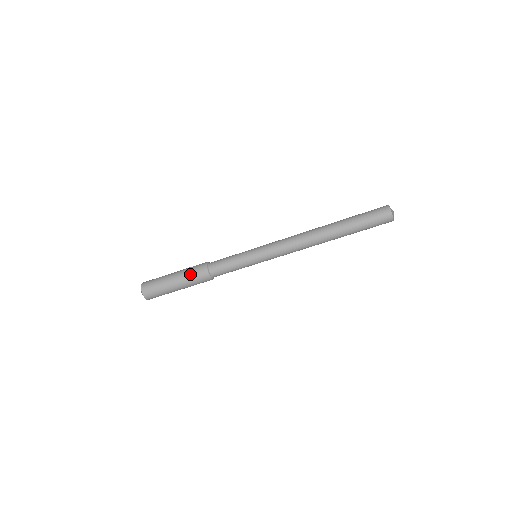
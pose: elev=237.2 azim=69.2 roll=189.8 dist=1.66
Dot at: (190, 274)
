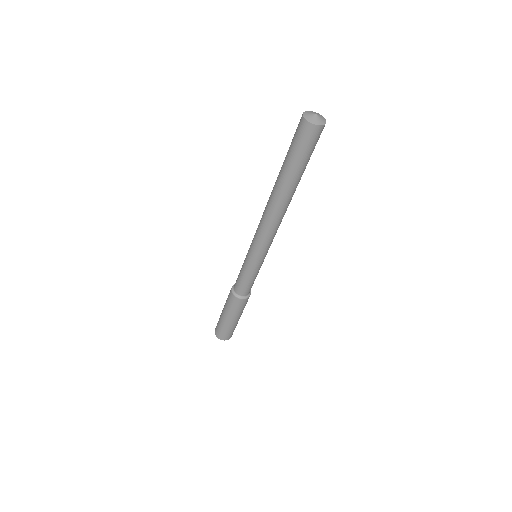
Dot at: (227, 304)
